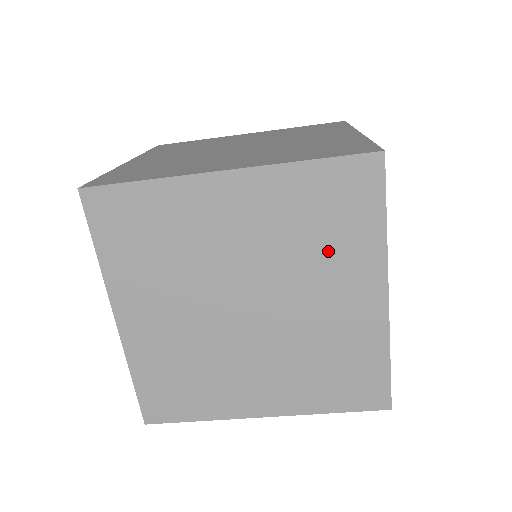
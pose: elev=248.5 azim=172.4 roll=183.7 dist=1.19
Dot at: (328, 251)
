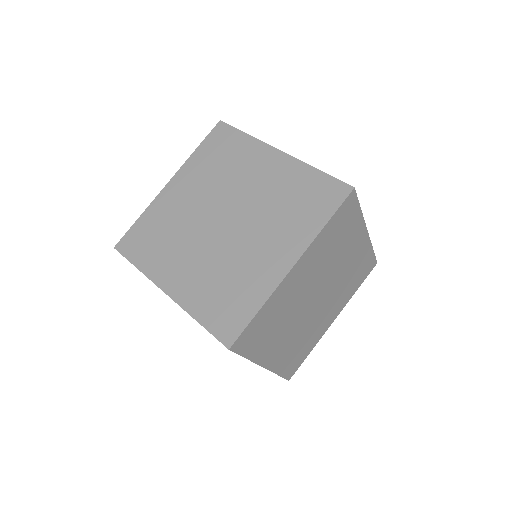
Dot at: (342, 244)
